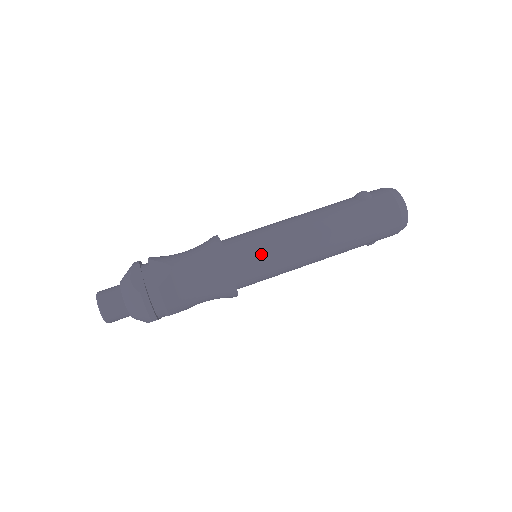
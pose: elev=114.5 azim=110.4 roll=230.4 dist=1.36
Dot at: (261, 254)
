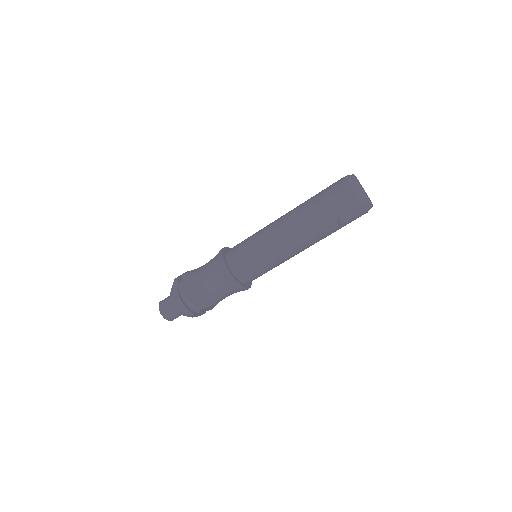
Dot at: occluded
